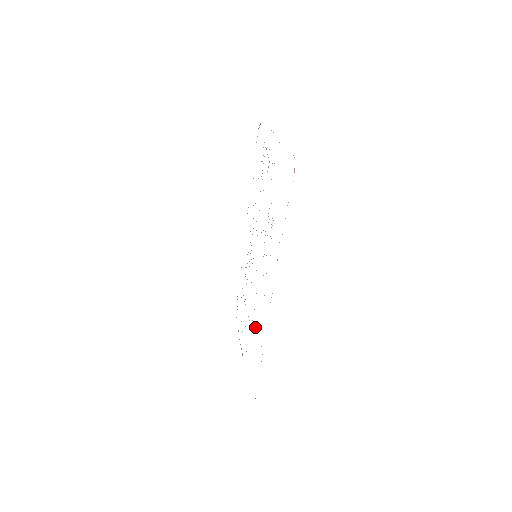
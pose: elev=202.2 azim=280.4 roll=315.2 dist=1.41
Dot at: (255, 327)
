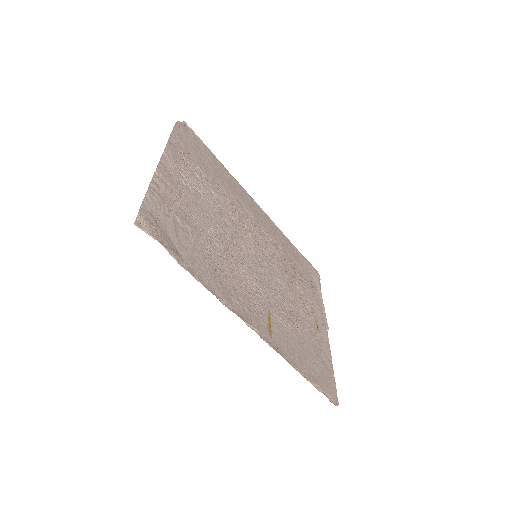
Dot at: (290, 328)
